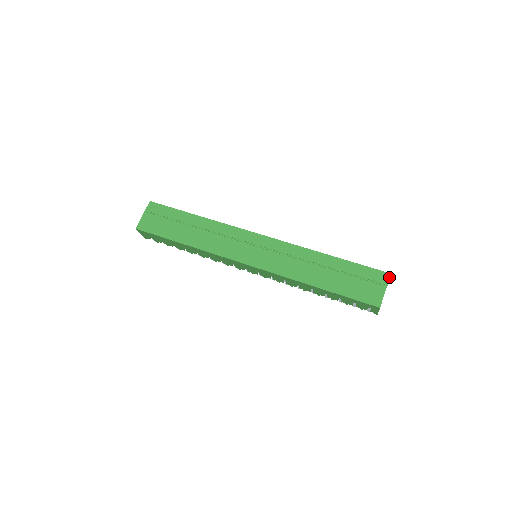
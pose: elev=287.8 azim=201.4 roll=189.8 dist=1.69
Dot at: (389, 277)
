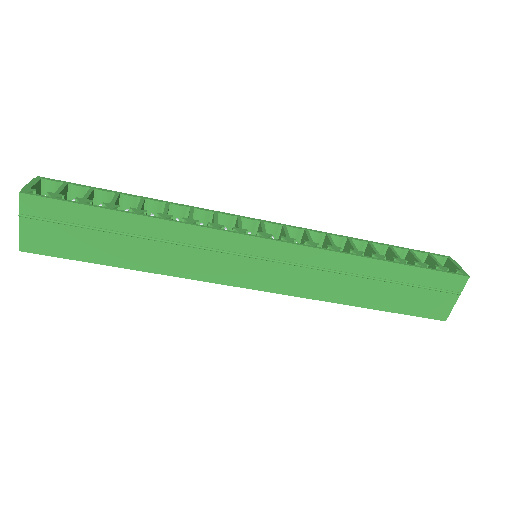
Dot at: (466, 282)
